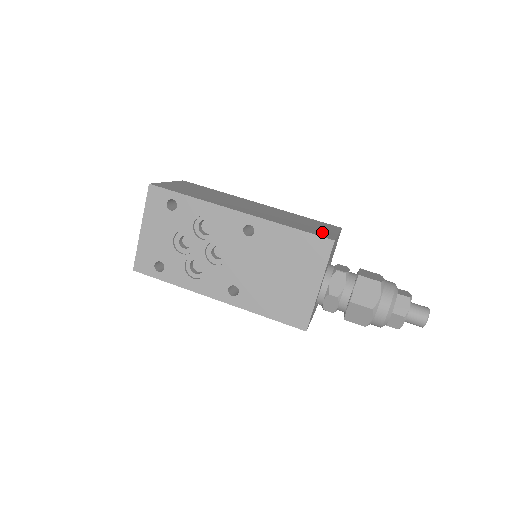
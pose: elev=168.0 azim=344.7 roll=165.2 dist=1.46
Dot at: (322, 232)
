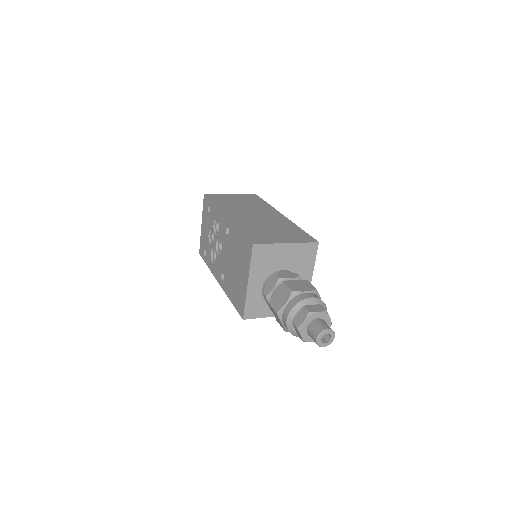
Dot at: (265, 238)
